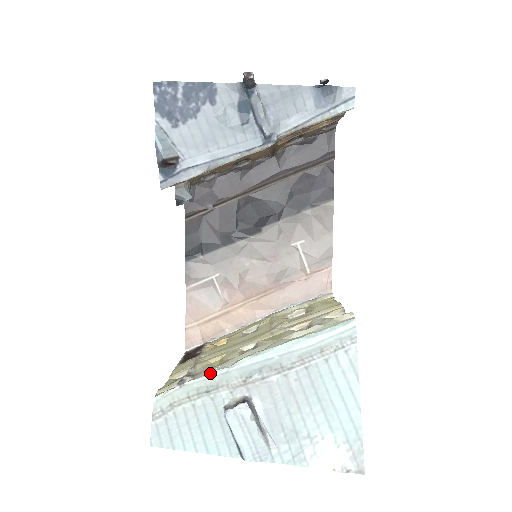
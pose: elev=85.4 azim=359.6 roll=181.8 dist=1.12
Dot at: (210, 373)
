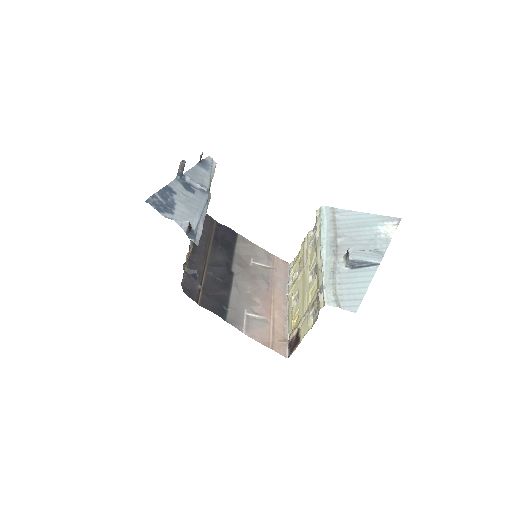
Dot at: (322, 272)
